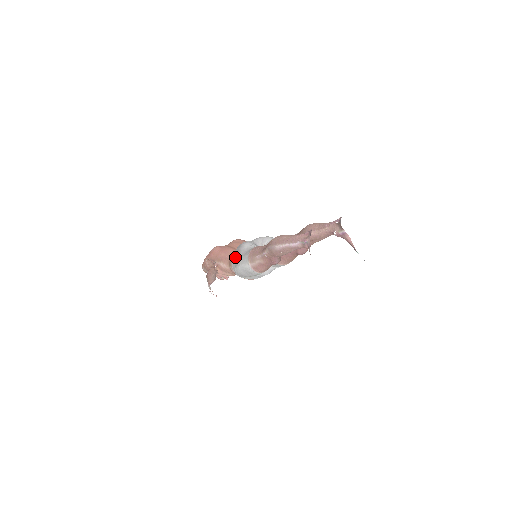
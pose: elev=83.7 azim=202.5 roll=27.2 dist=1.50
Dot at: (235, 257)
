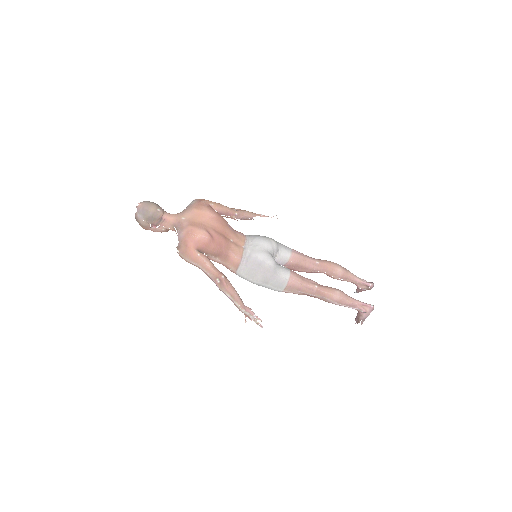
Dot at: (256, 271)
